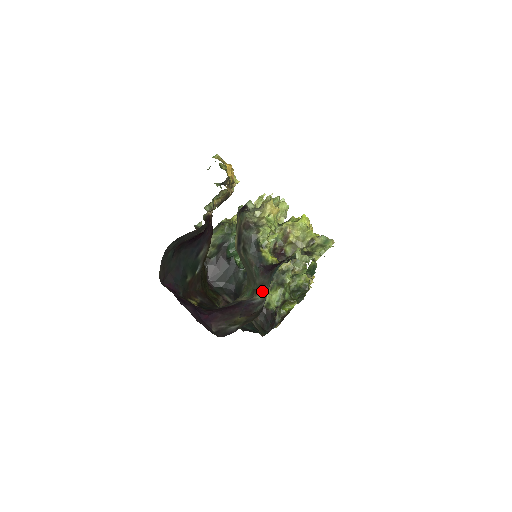
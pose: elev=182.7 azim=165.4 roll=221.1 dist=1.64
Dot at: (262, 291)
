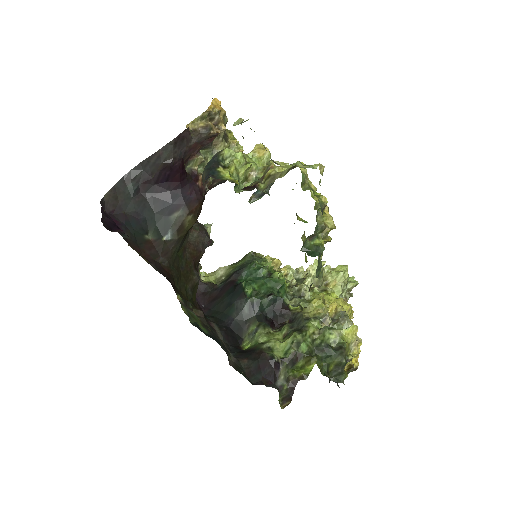
Dot at: occluded
